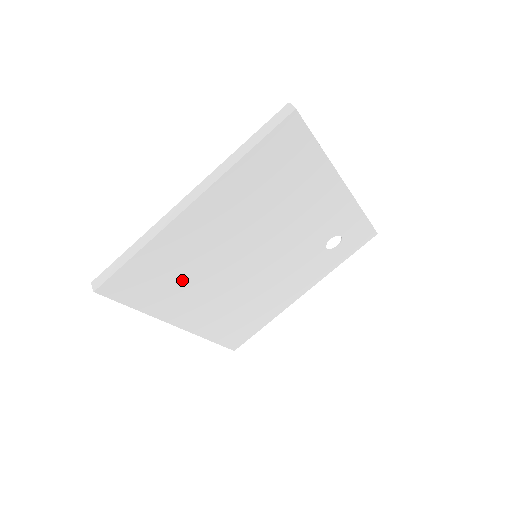
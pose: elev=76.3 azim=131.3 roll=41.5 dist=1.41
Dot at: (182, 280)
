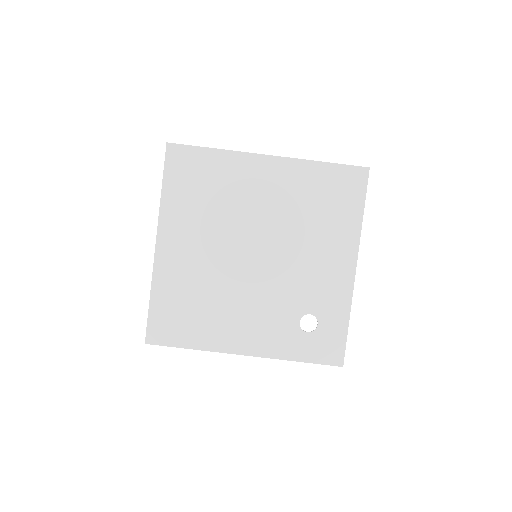
Dot at: (206, 205)
